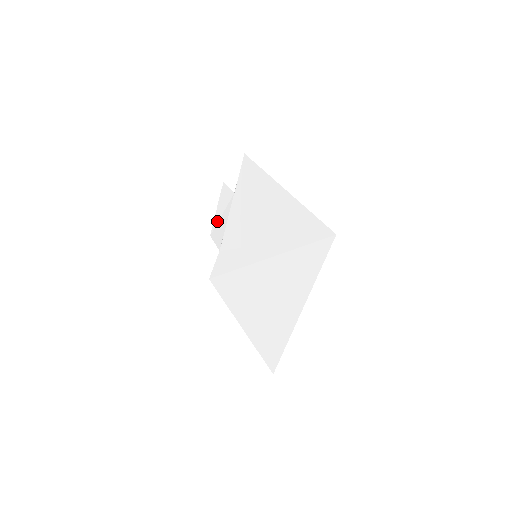
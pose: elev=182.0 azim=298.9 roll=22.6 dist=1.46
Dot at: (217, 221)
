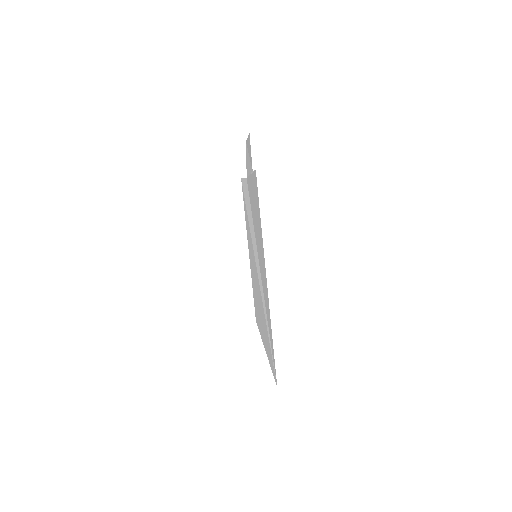
Dot at: occluded
